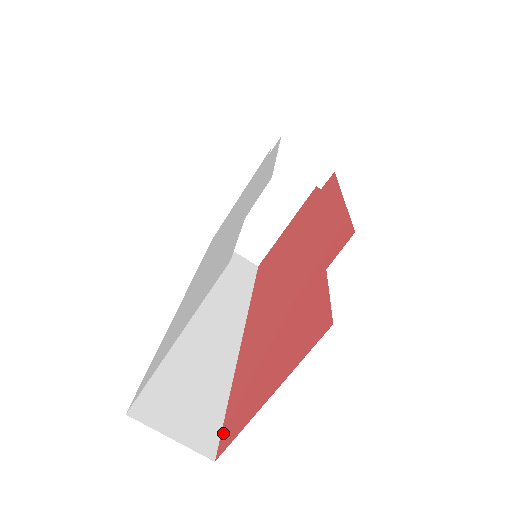
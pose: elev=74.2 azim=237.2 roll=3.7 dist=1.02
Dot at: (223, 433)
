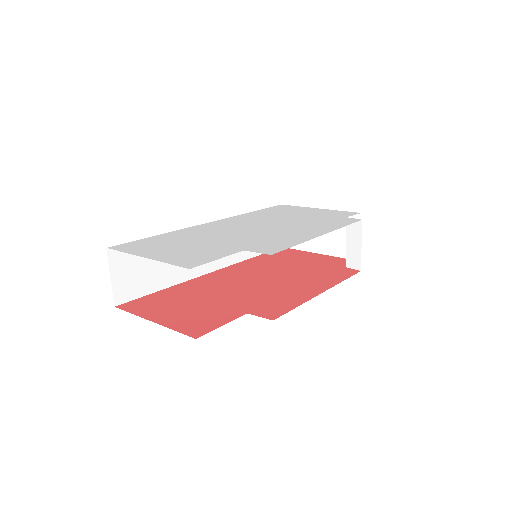
Dot at: (133, 301)
